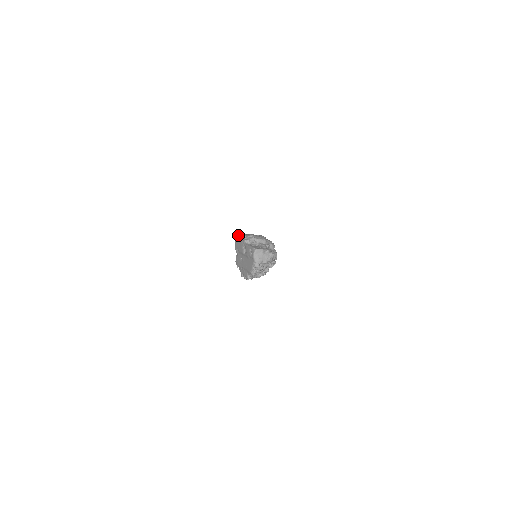
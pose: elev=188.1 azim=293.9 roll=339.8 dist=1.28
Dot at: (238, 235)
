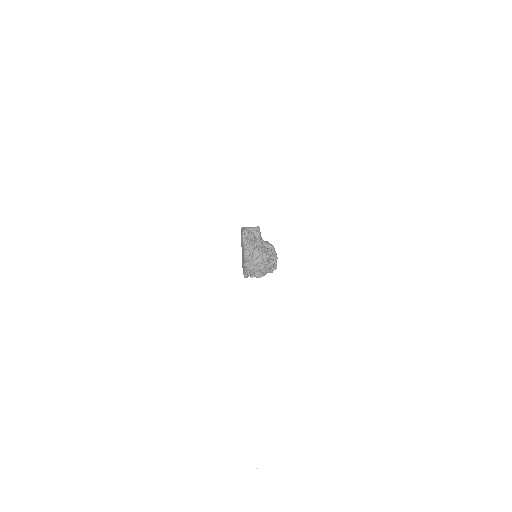
Dot at: occluded
